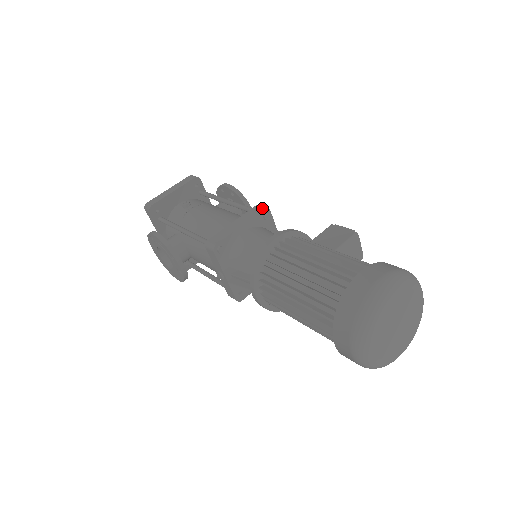
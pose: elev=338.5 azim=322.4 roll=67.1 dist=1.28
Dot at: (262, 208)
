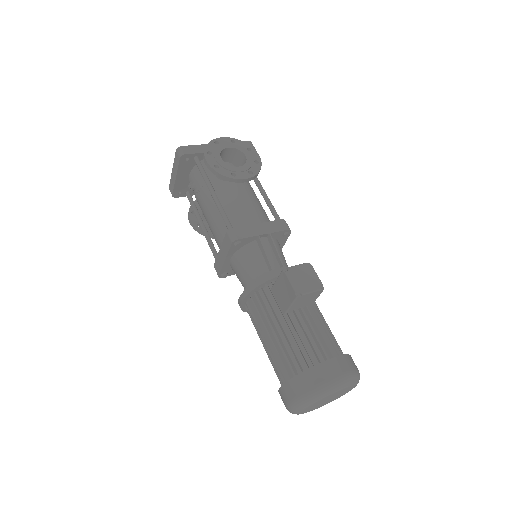
Dot at: (230, 241)
